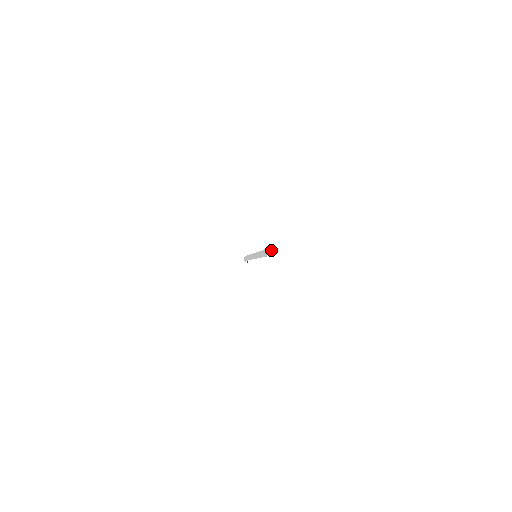
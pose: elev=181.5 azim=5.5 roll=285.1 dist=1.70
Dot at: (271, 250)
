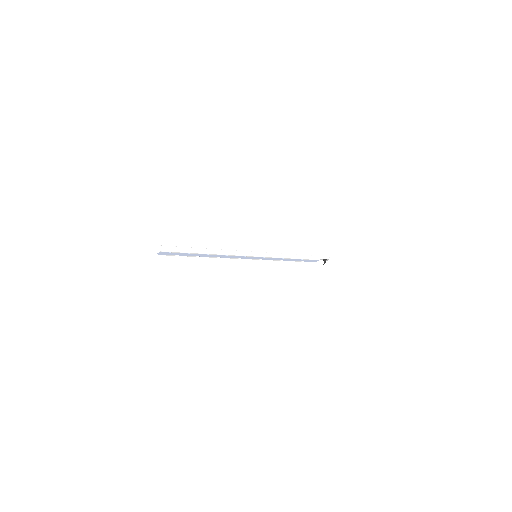
Dot at: (156, 249)
